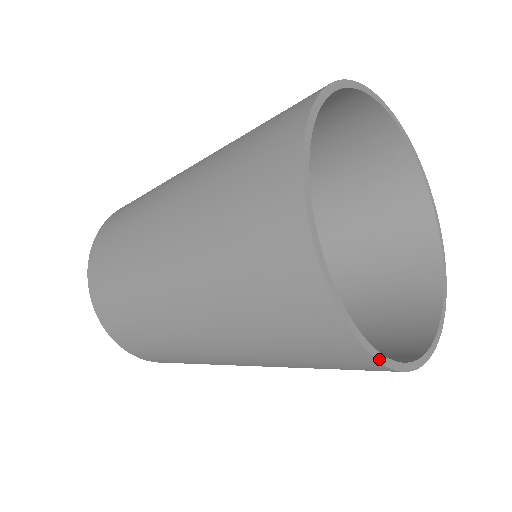
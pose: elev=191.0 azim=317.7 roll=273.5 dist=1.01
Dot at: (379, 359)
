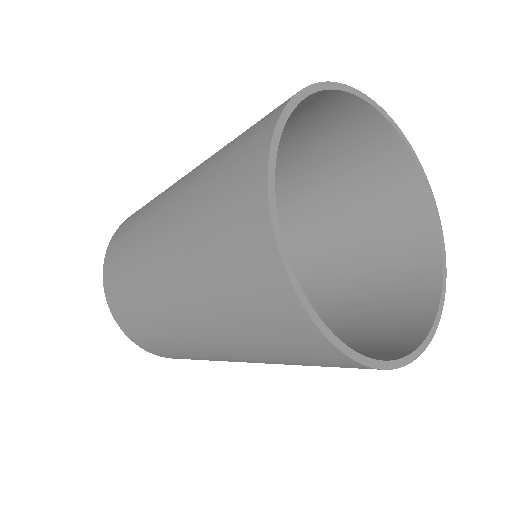
Dot at: (387, 367)
